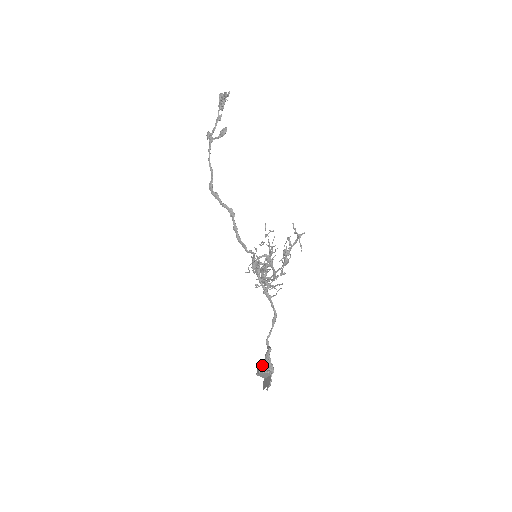
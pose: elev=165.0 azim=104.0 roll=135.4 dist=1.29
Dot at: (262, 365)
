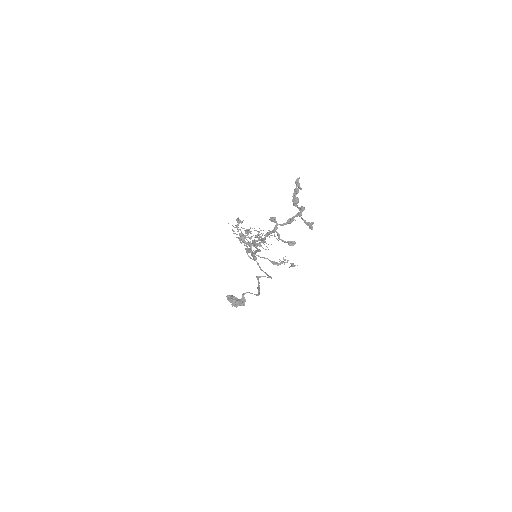
Dot at: (237, 305)
